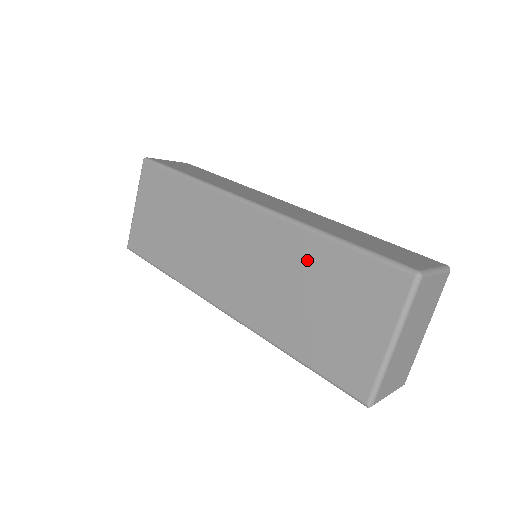
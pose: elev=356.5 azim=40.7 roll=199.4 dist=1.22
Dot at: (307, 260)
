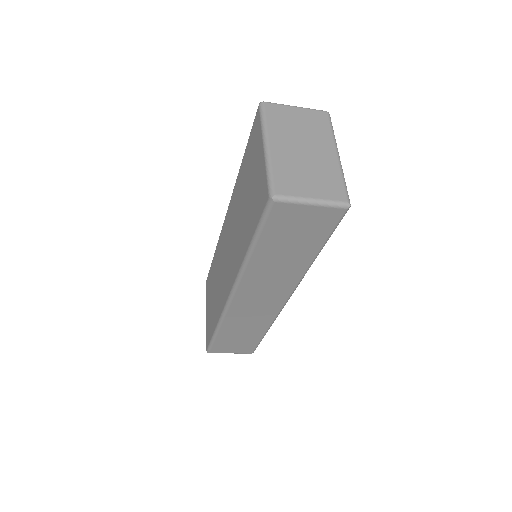
Dot at: (240, 188)
